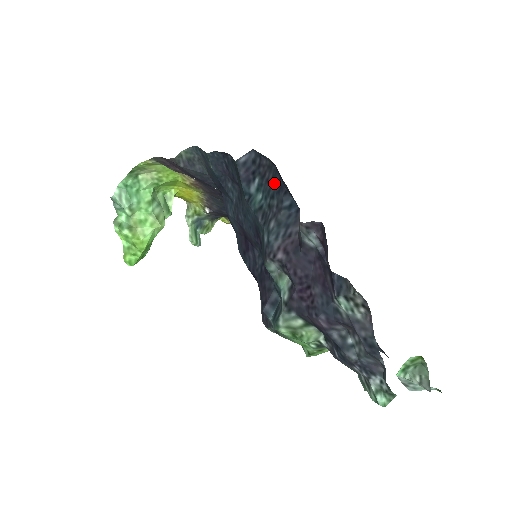
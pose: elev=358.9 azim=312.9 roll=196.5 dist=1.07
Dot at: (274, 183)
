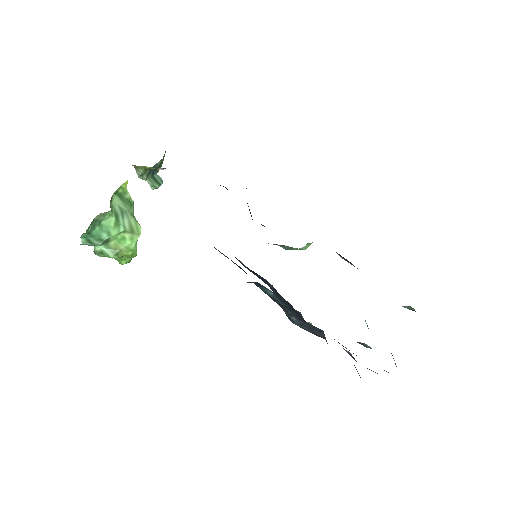
Dot at: (290, 307)
